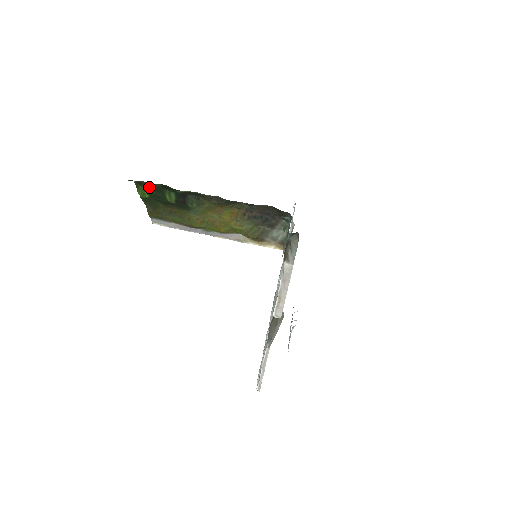
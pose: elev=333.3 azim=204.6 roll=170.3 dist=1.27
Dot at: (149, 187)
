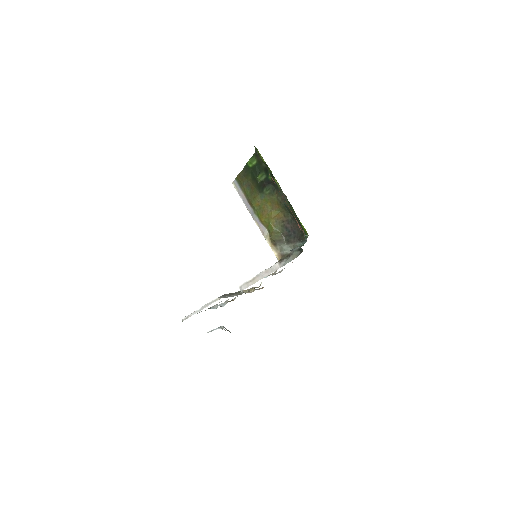
Dot at: (259, 162)
